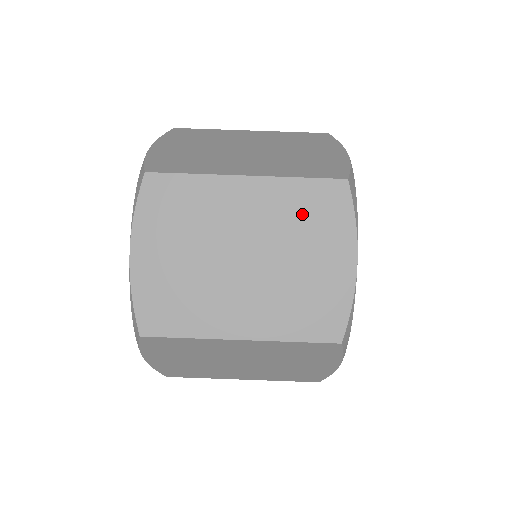
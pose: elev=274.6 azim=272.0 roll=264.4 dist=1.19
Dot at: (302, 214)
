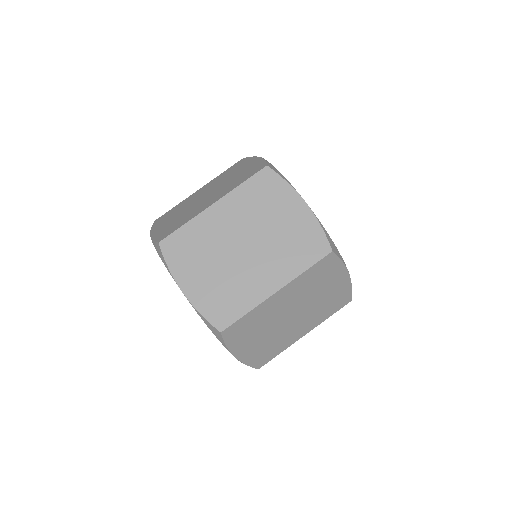
Dot at: (314, 281)
